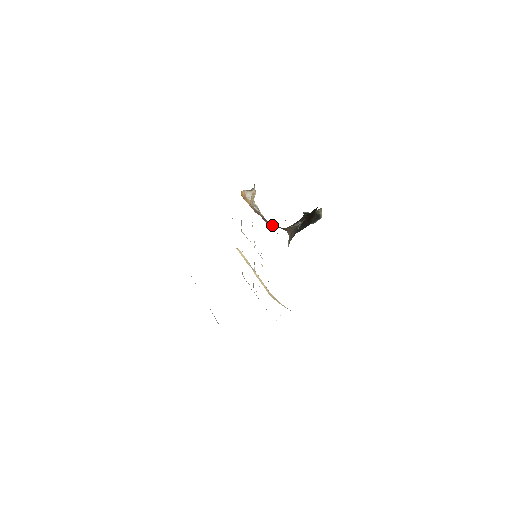
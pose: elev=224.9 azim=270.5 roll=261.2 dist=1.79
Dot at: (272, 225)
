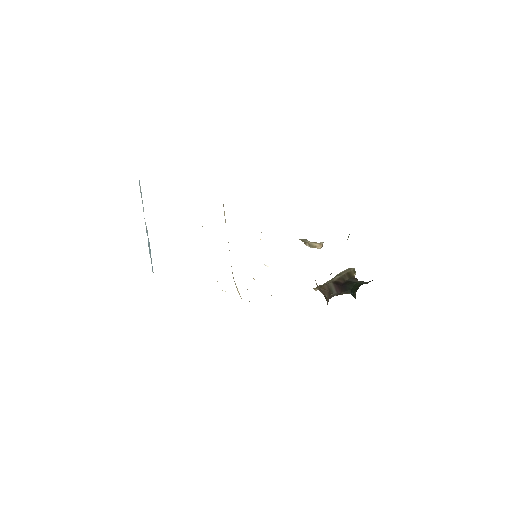
Dot at: occluded
